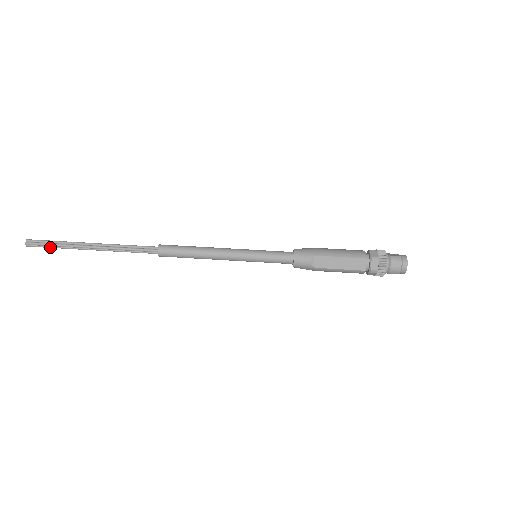
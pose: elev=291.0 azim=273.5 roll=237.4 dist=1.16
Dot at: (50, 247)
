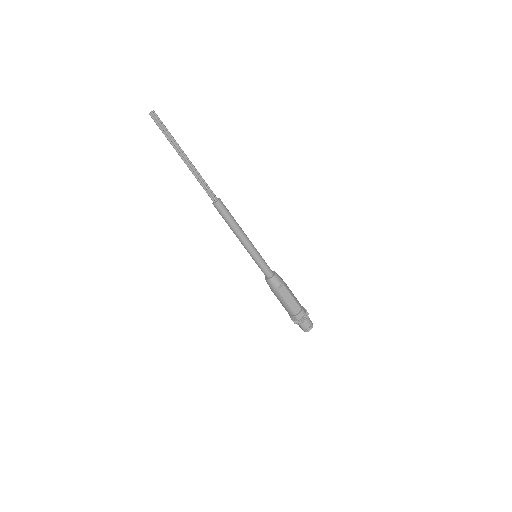
Dot at: (162, 131)
